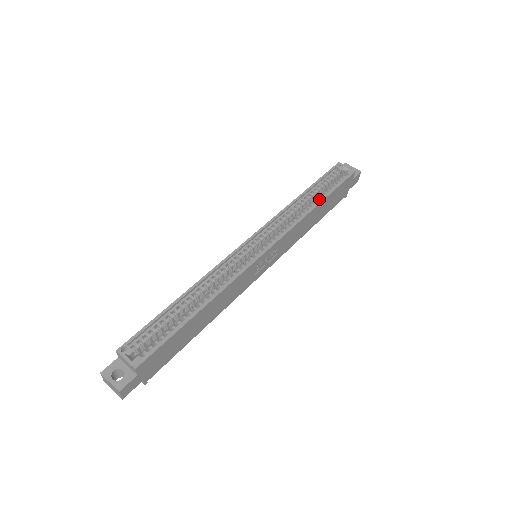
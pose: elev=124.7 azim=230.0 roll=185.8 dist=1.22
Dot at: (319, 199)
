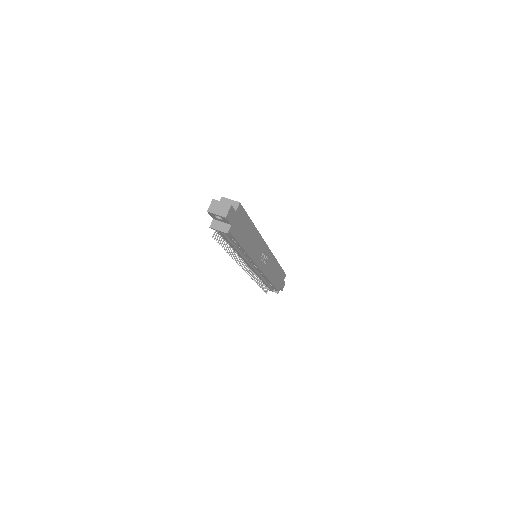
Dot at: occluded
